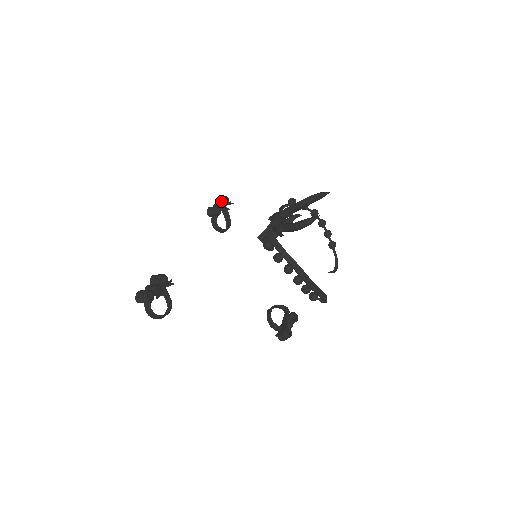
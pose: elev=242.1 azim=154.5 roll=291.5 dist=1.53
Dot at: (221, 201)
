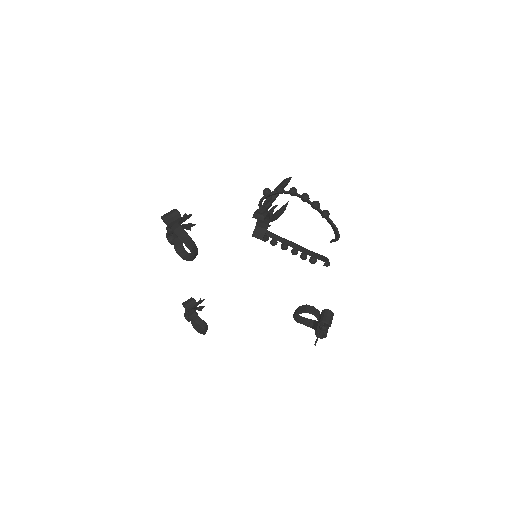
Dot at: occluded
